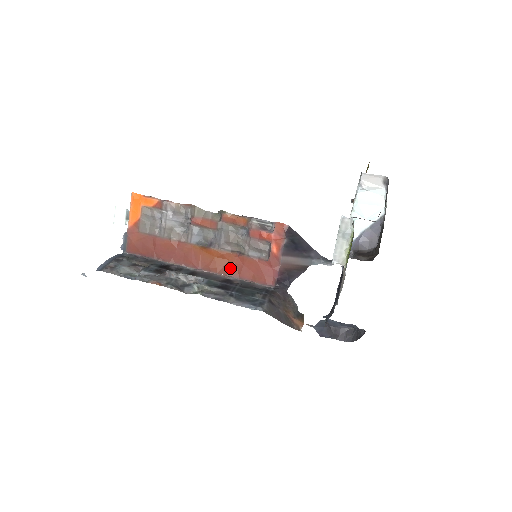
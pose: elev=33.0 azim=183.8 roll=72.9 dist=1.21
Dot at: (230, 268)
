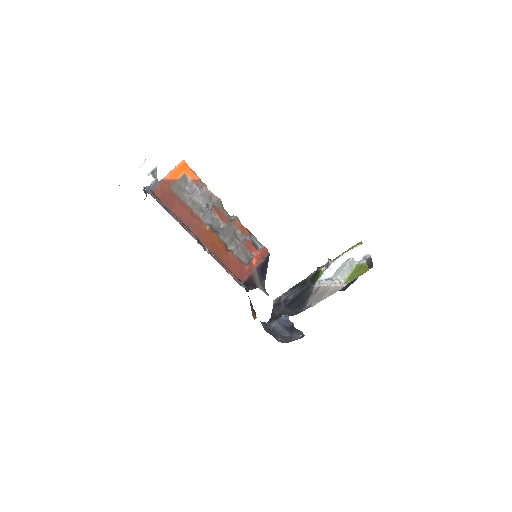
Dot at: (219, 255)
